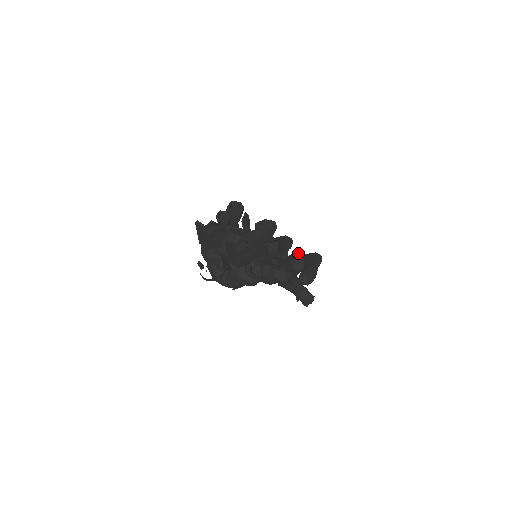
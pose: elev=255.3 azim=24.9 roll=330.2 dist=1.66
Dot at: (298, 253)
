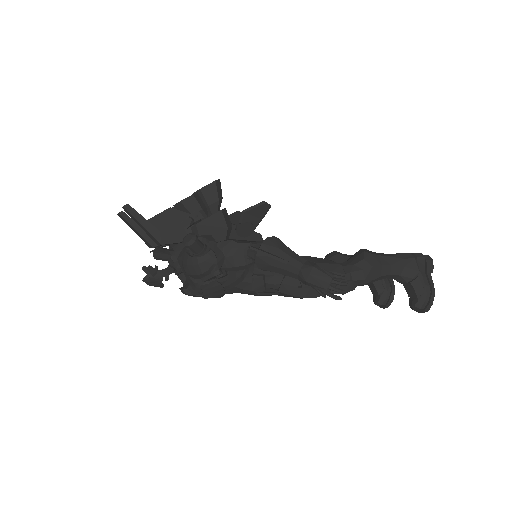
Dot at: (358, 251)
